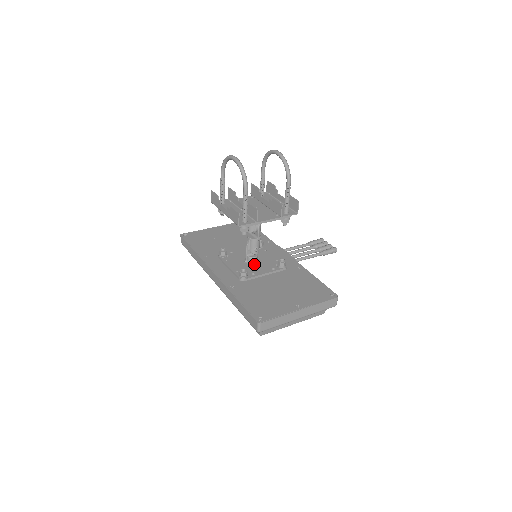
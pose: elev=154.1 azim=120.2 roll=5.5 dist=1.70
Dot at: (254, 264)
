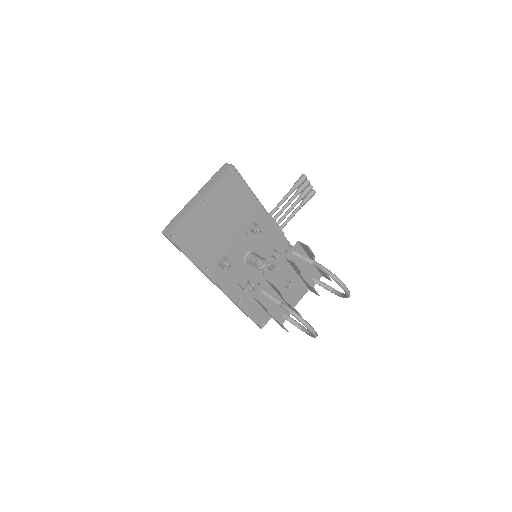
Dot at: occluded
